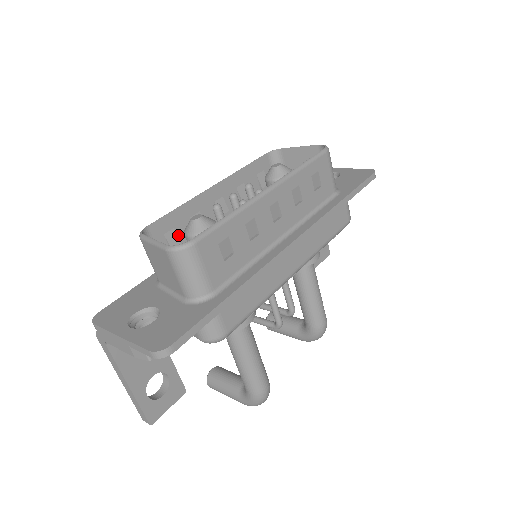
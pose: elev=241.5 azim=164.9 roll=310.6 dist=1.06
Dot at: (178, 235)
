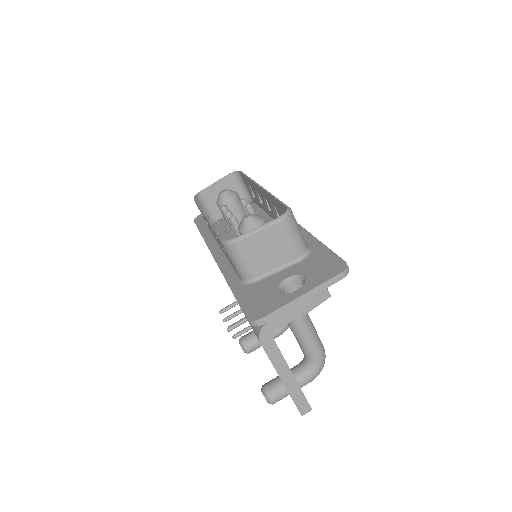
Dot at: occluded
